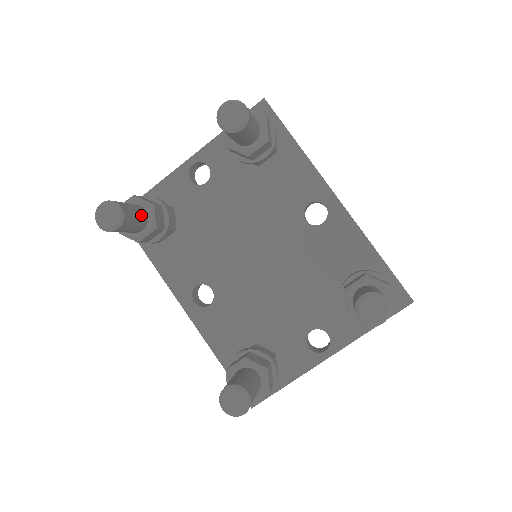
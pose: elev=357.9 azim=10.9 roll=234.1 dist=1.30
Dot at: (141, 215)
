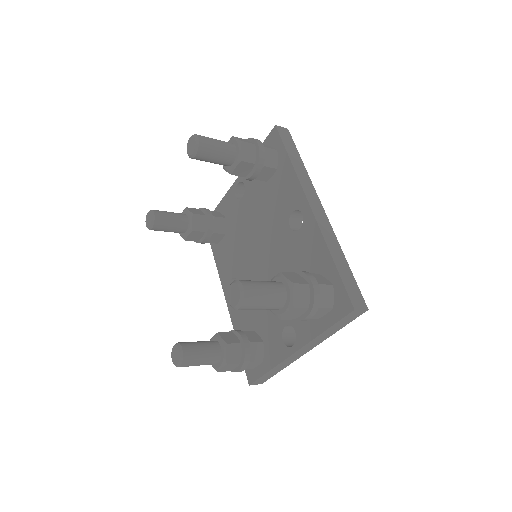
Dot at: (179, 220)
